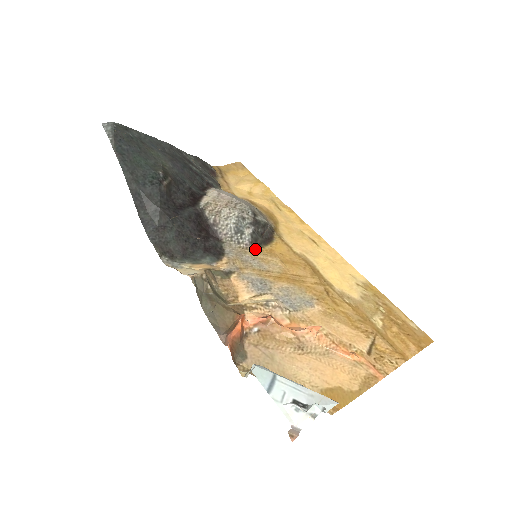
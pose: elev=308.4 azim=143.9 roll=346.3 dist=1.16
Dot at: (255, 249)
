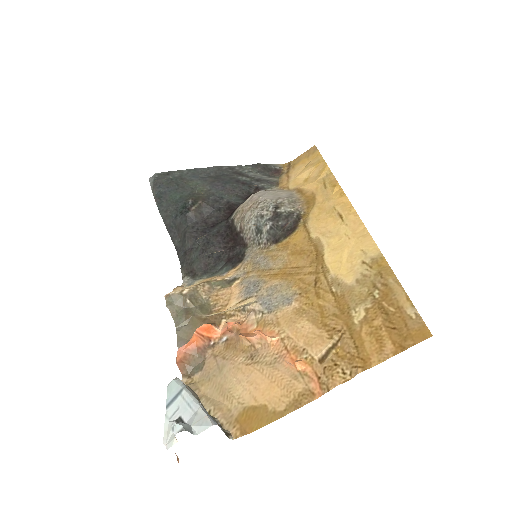
Dot at: (272, 246)
